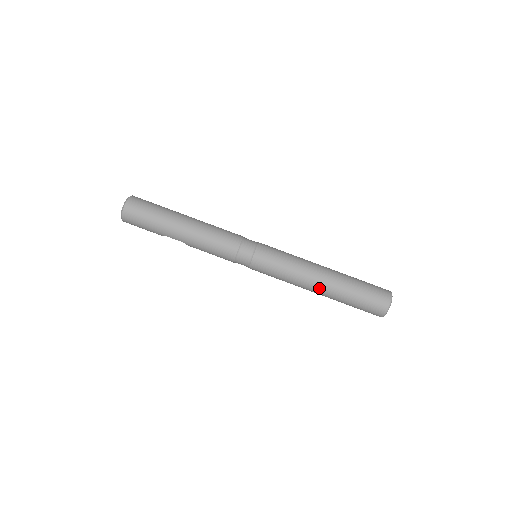
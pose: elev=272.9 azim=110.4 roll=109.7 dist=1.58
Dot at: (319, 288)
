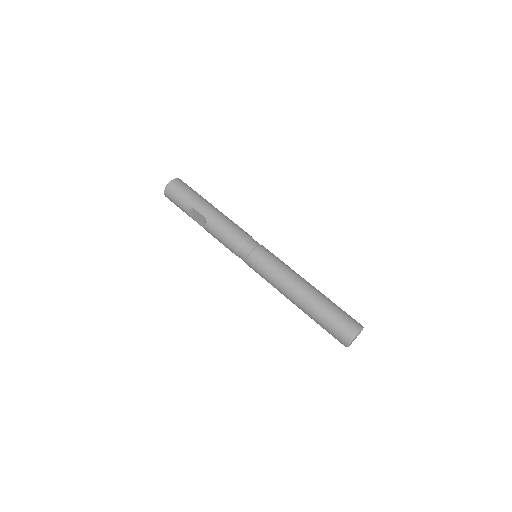
Dot at: (304, 290)
